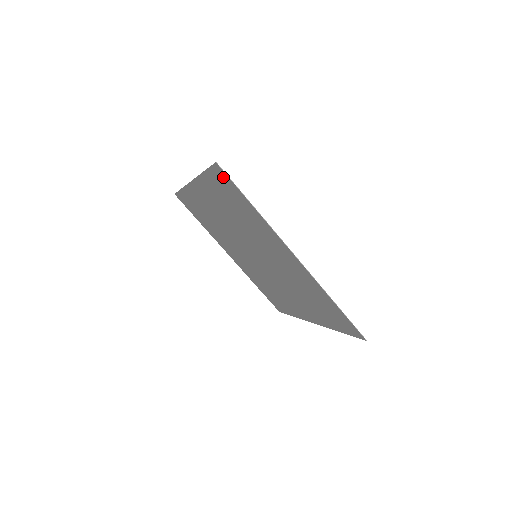
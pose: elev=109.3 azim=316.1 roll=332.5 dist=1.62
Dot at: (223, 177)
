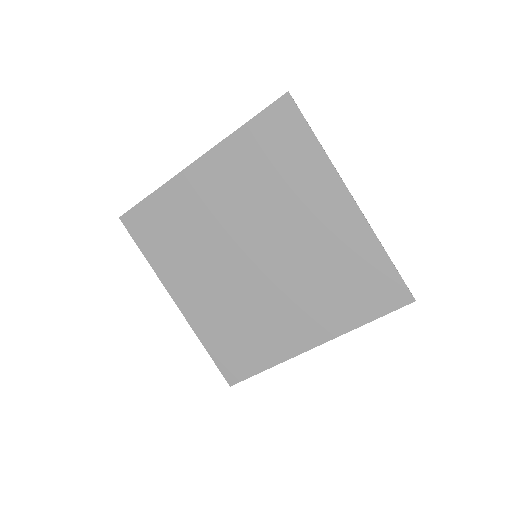
Dot at: (286, 113)
